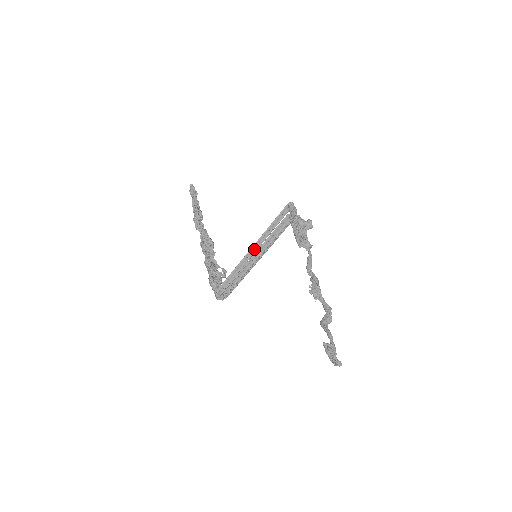
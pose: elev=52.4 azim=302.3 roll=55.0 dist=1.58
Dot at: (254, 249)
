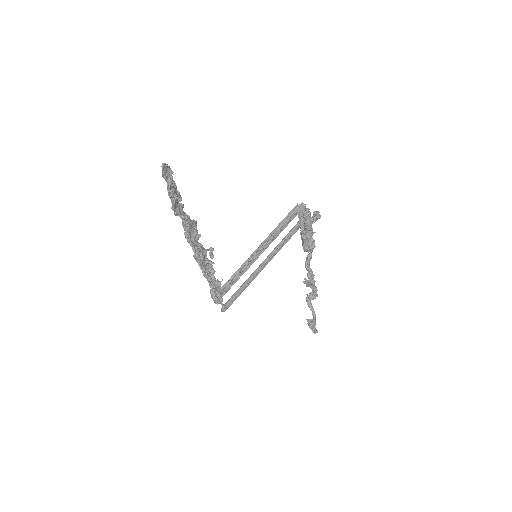
Dot at: (260, 265)
